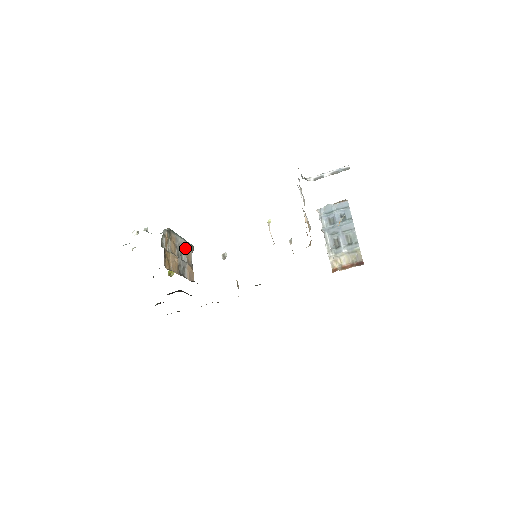
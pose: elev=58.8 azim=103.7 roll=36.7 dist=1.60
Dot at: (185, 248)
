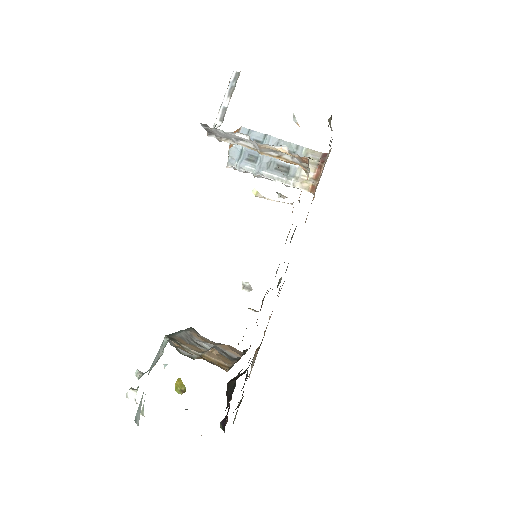
Dot at: (193, 337)
